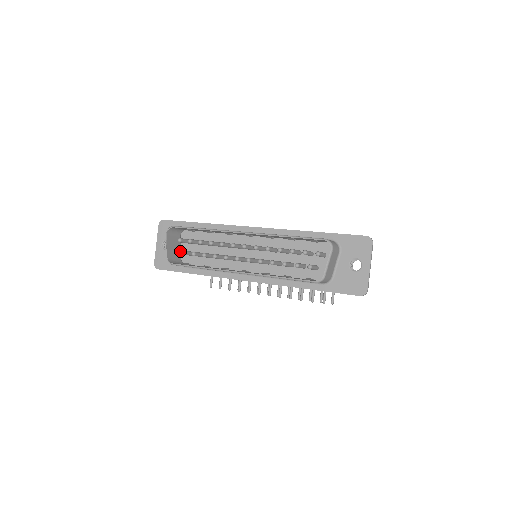
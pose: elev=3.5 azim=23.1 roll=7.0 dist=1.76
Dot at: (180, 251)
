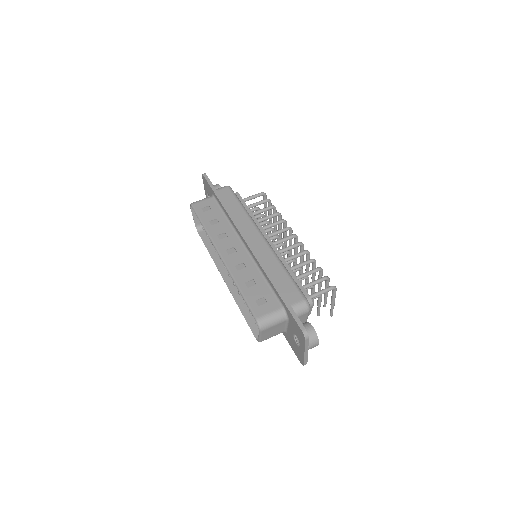
Dot at: occluded
